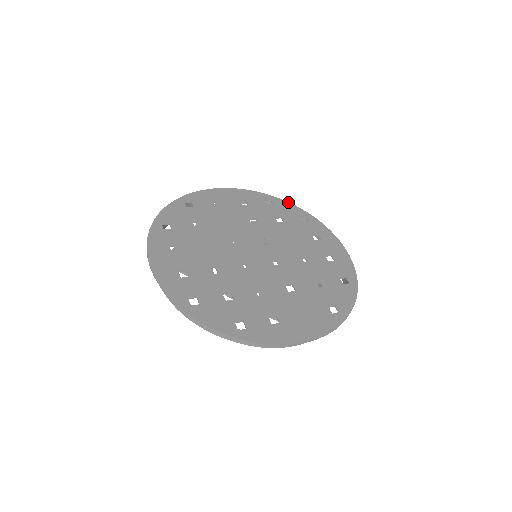
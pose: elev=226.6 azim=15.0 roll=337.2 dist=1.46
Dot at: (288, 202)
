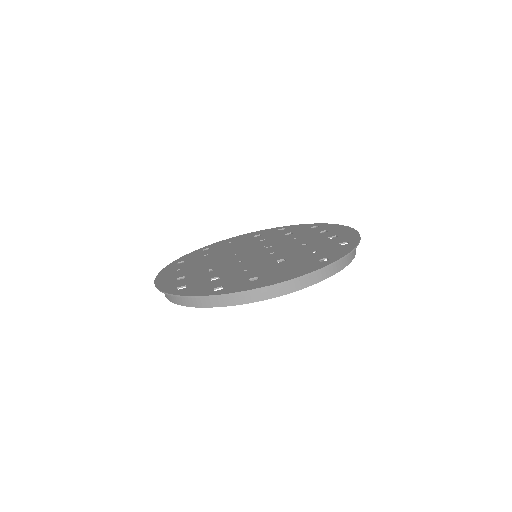
Dot at: (302, 224)
